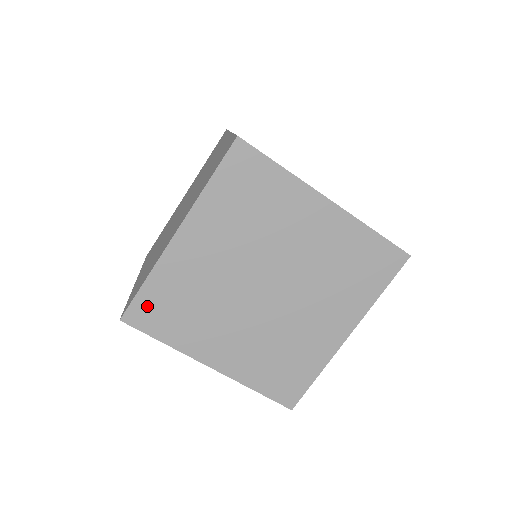
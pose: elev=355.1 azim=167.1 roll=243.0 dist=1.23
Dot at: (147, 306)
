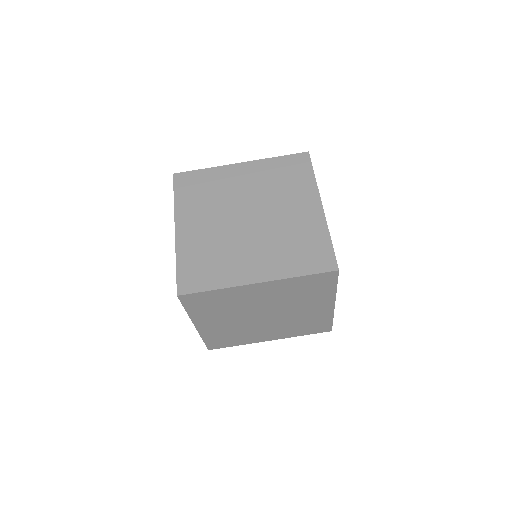
Dot at: (191, 178)
